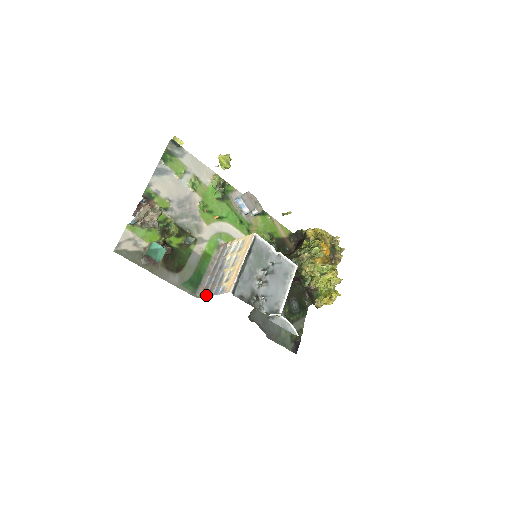
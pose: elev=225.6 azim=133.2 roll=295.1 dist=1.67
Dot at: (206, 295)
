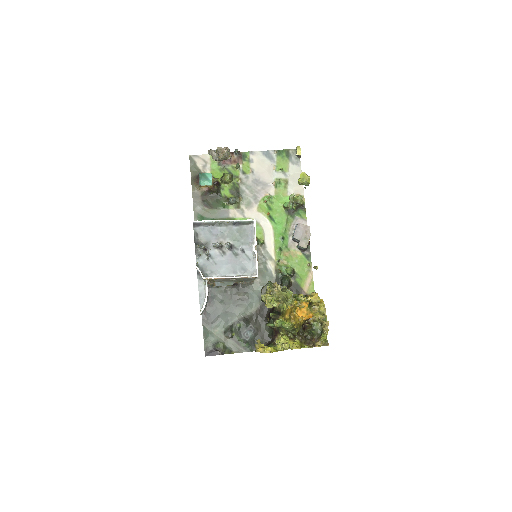
Dot at: occluded
